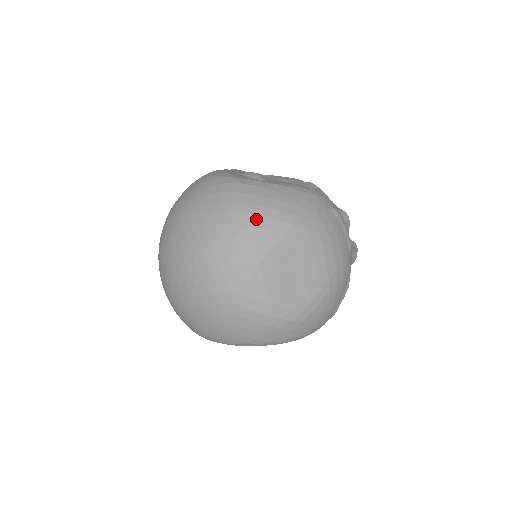
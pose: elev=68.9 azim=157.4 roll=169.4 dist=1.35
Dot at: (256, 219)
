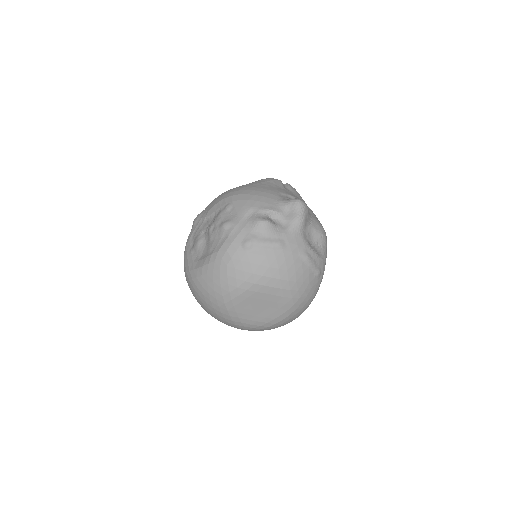
Dot at: (213, 302)
